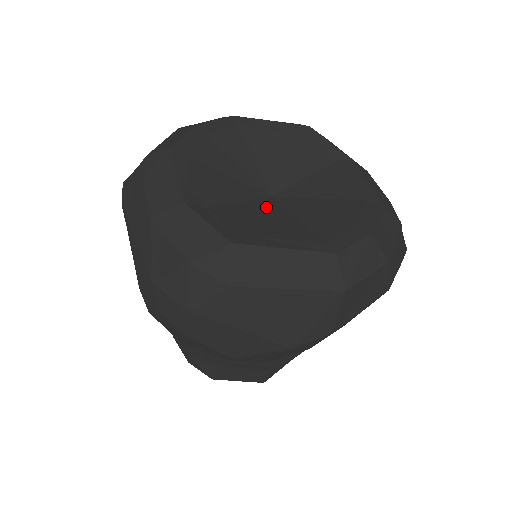
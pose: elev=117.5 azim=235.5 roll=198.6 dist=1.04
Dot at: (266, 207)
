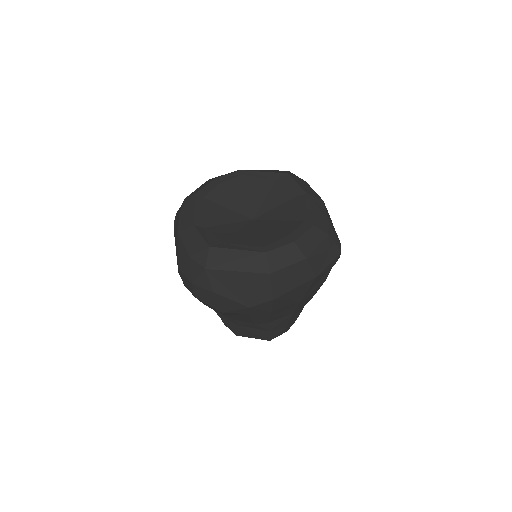
Dot at: (244, 226)
